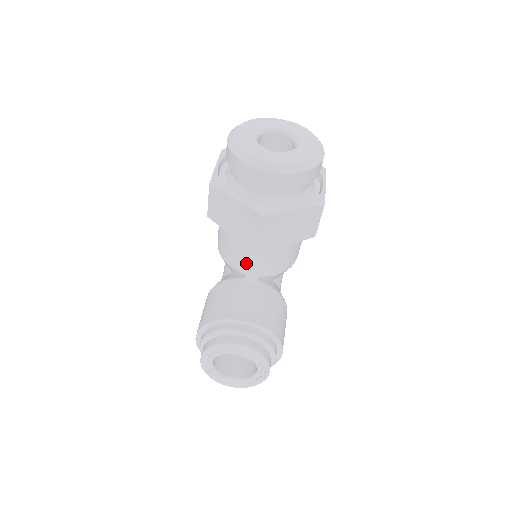
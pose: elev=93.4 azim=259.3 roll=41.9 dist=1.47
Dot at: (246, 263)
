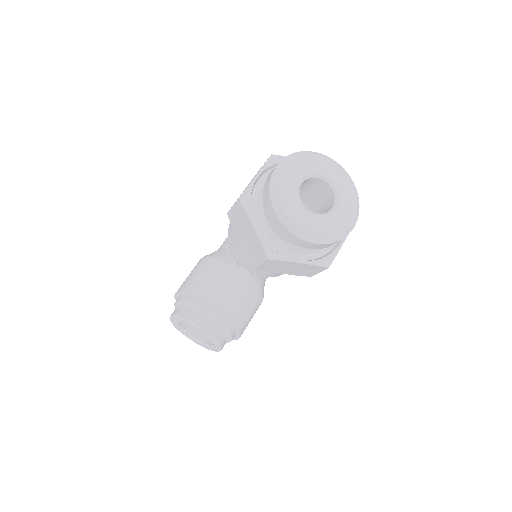
Dot at: (244, 261)
